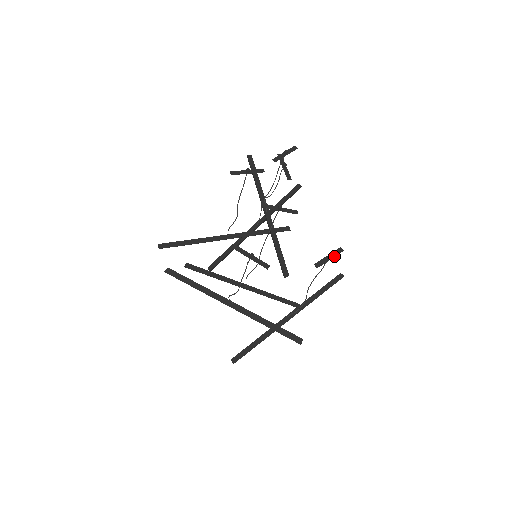
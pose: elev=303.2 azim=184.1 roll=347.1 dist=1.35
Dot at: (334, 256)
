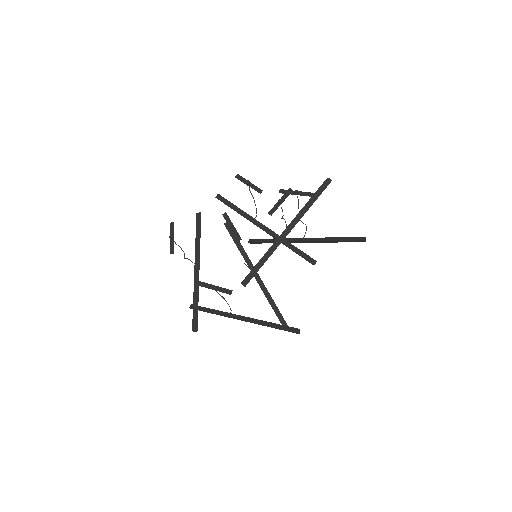
Dot at: (219, 290)
